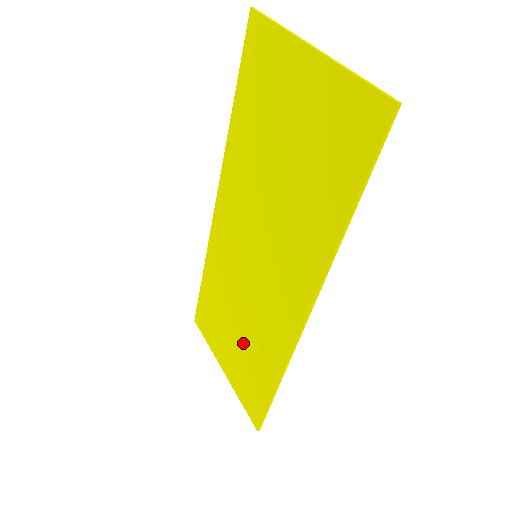
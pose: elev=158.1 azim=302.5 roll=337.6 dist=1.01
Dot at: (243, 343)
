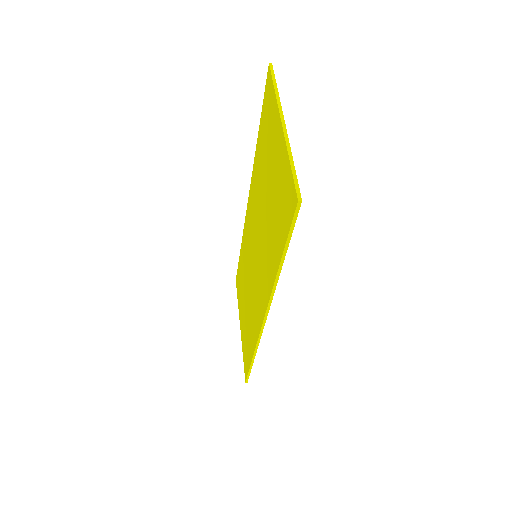
Dot at: (247, 315)
